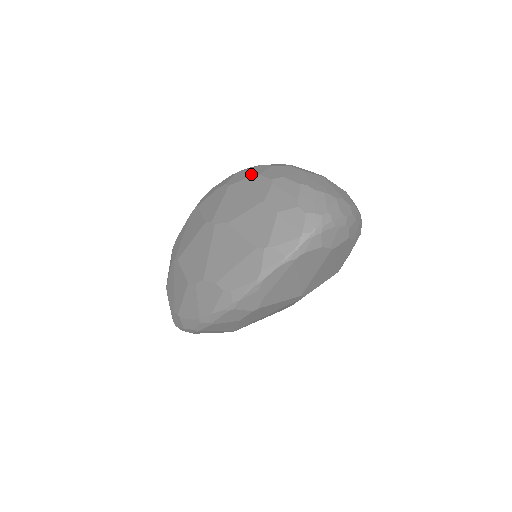
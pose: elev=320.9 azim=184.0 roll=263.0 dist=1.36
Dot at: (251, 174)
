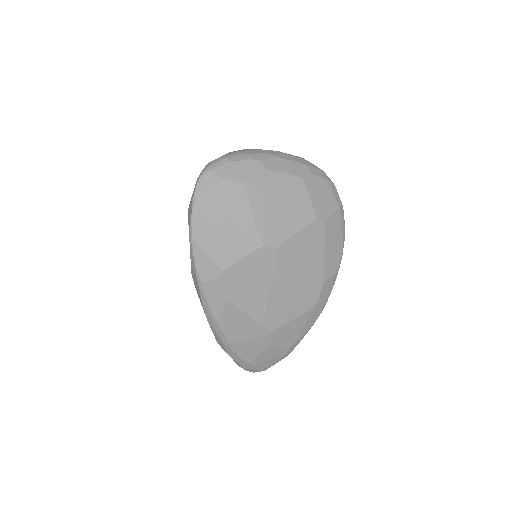
Dot at: occluded
